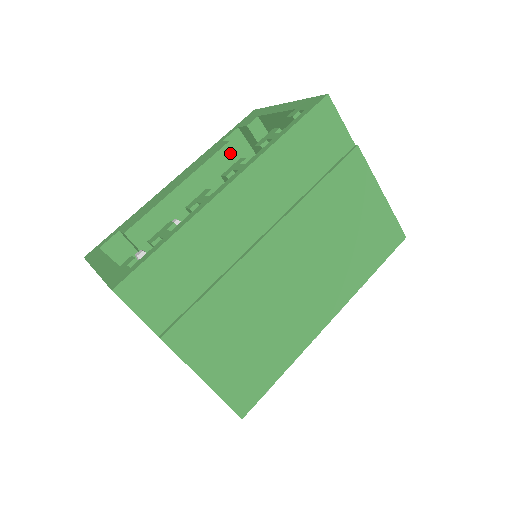
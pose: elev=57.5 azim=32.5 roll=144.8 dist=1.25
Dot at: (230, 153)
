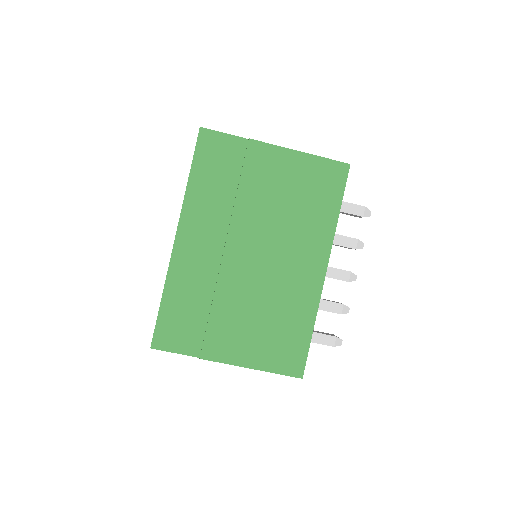
Dot at: occluded
